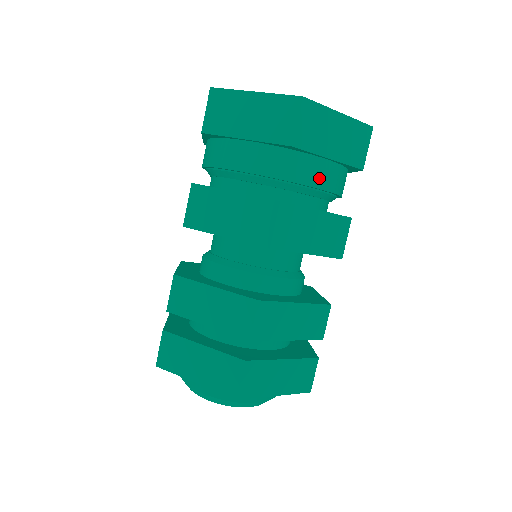
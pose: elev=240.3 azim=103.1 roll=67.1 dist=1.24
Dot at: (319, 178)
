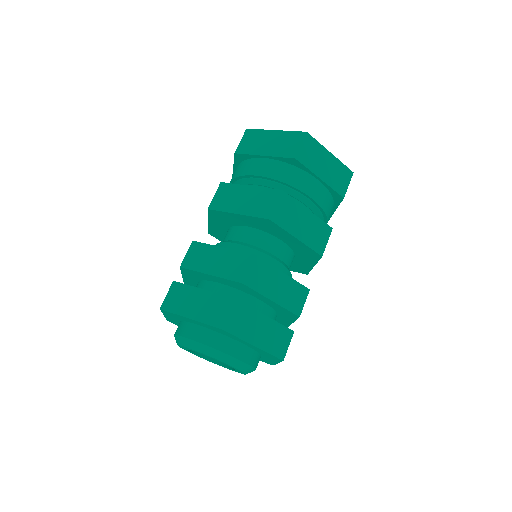
Dot at: (328, 220)
